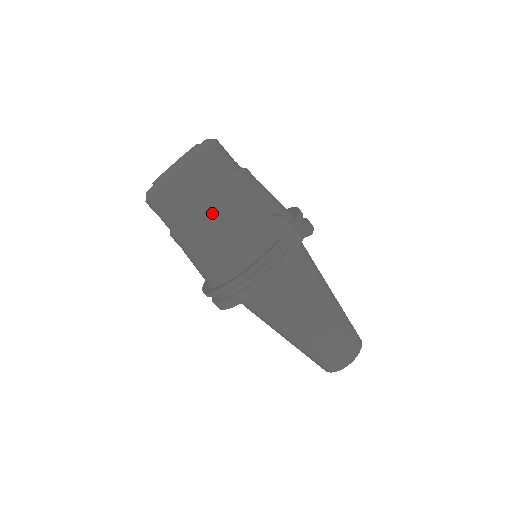
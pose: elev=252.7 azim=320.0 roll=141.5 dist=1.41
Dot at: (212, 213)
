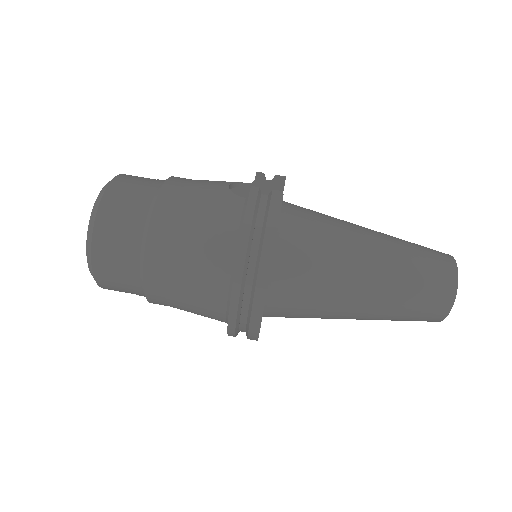
Dot at: (161, 217)
